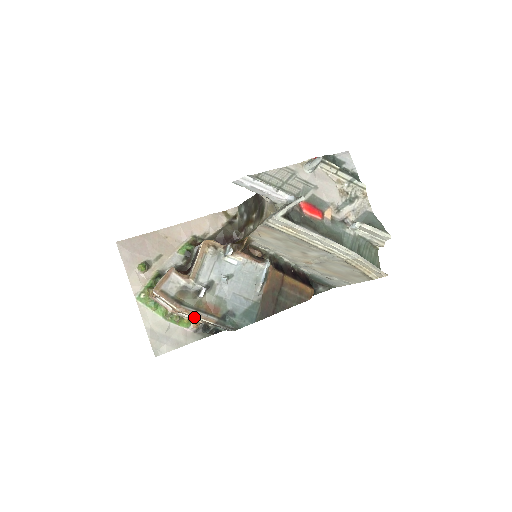
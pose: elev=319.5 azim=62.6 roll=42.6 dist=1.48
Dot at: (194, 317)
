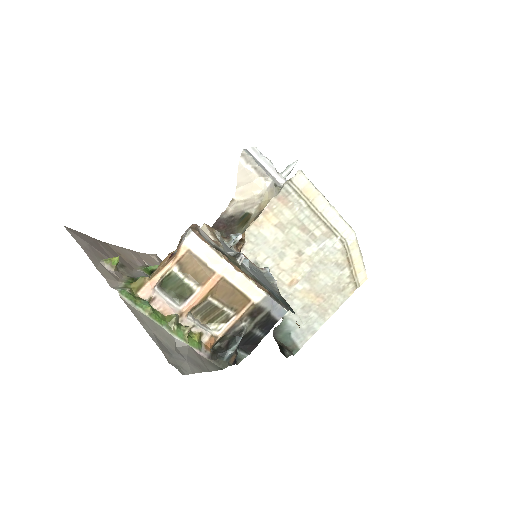
Dot at: (237, 290)
